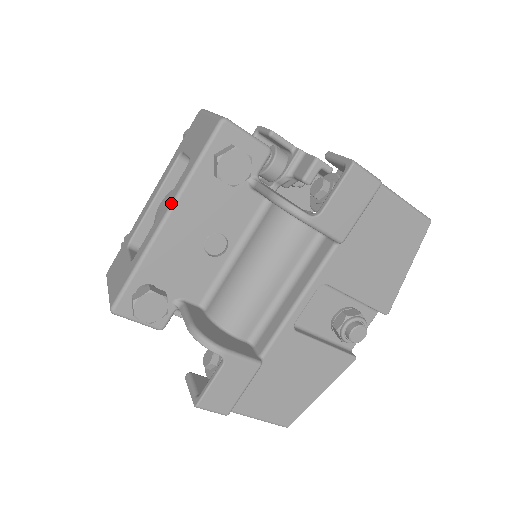
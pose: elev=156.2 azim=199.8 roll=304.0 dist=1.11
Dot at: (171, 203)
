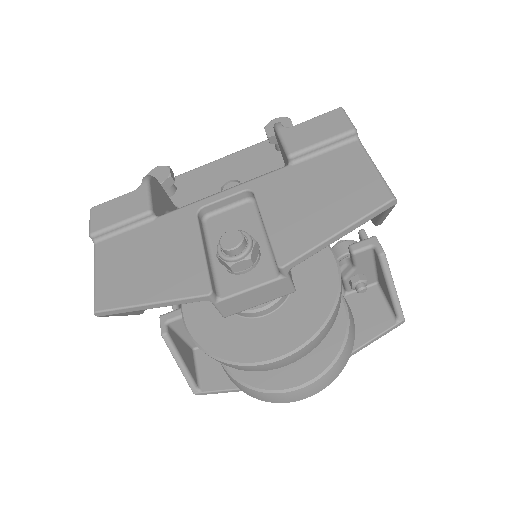
Dot at: (235, 153)
